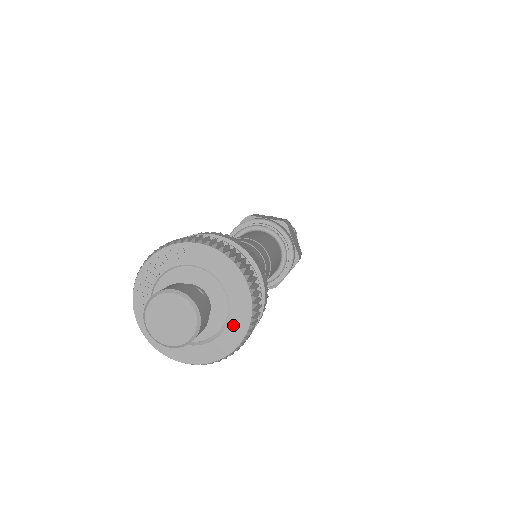
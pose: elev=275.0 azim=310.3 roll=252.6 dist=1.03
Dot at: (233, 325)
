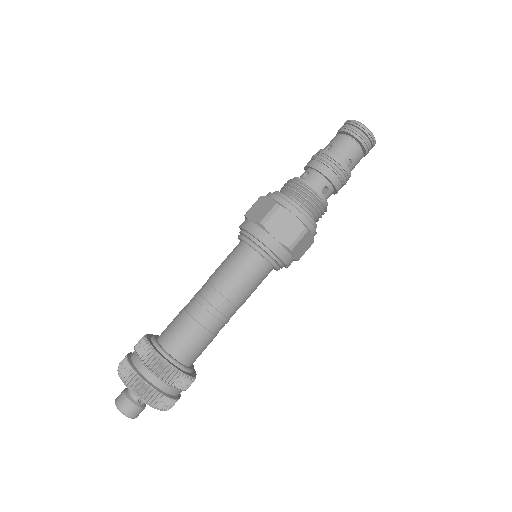
Dot at: occluded
